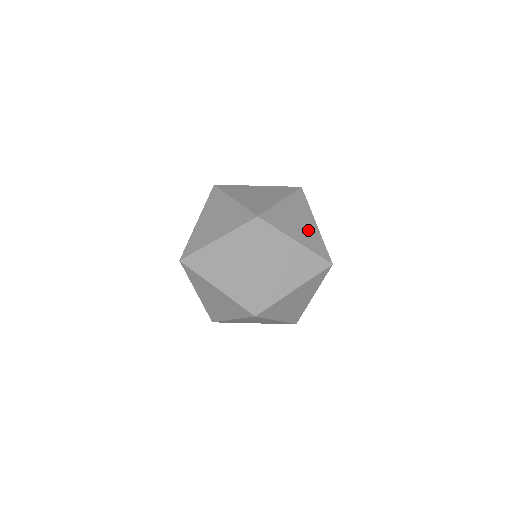
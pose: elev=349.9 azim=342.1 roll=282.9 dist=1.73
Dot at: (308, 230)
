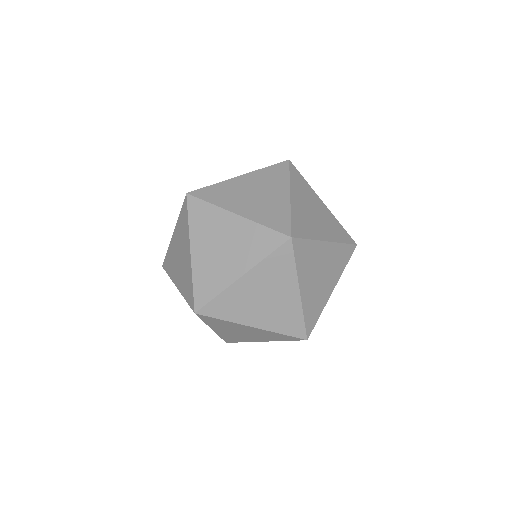
Dot at: (279, 306)
